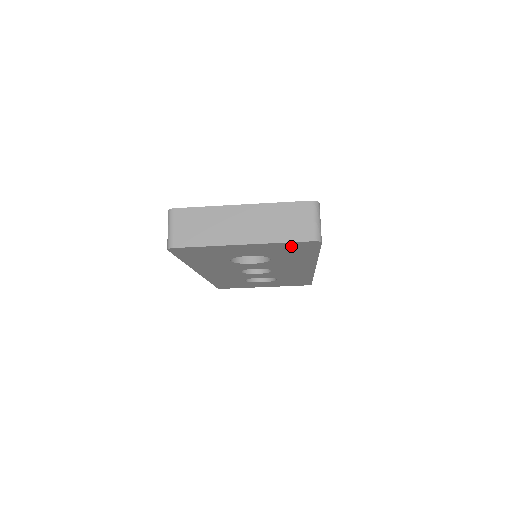
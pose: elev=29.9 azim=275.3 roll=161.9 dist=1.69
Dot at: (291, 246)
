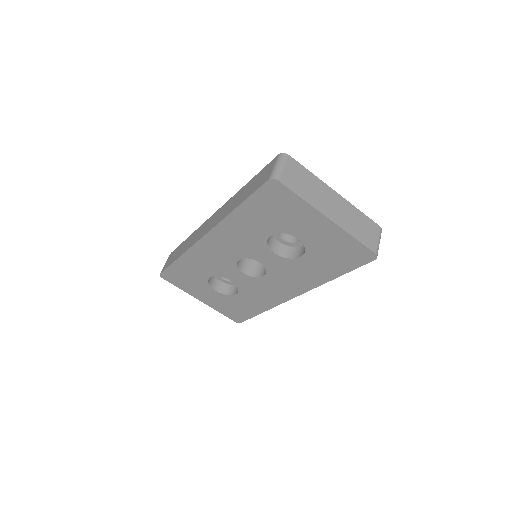
Dot at: (350, 249)
